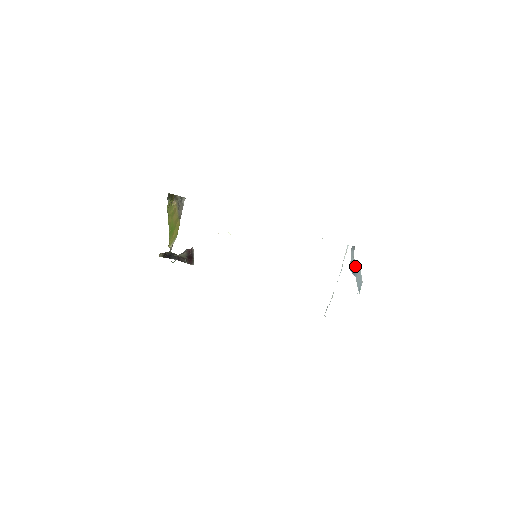
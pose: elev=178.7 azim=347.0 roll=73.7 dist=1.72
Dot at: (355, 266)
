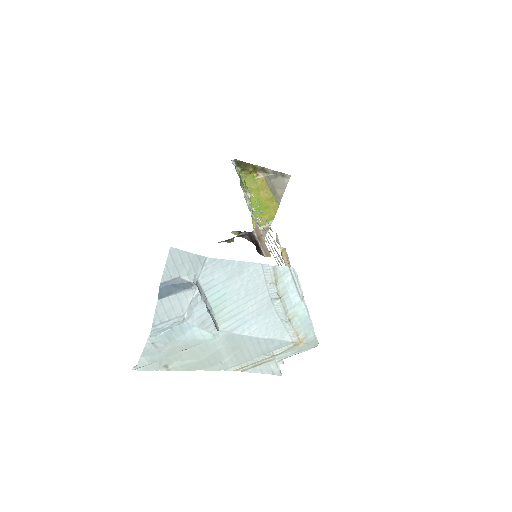
Dot at: (179, 286)
